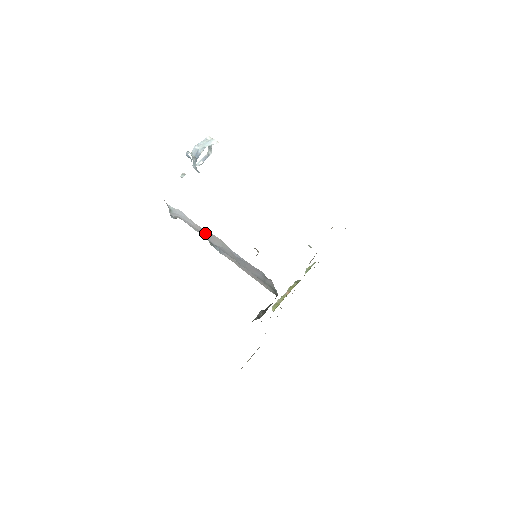
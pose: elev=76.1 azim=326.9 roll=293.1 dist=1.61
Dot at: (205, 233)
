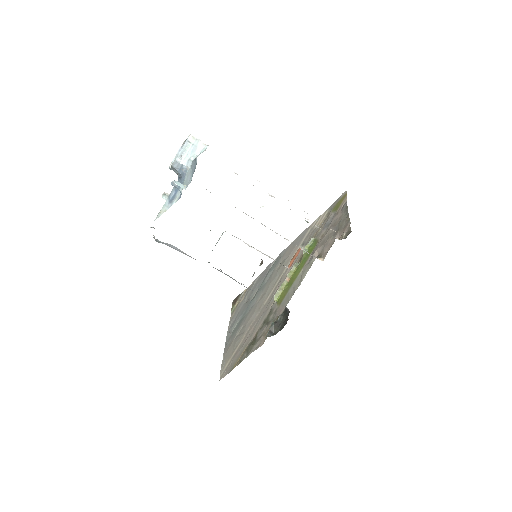
Dot at: occluded
